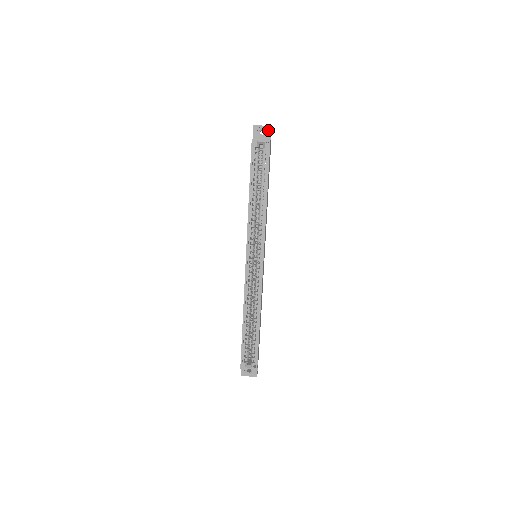
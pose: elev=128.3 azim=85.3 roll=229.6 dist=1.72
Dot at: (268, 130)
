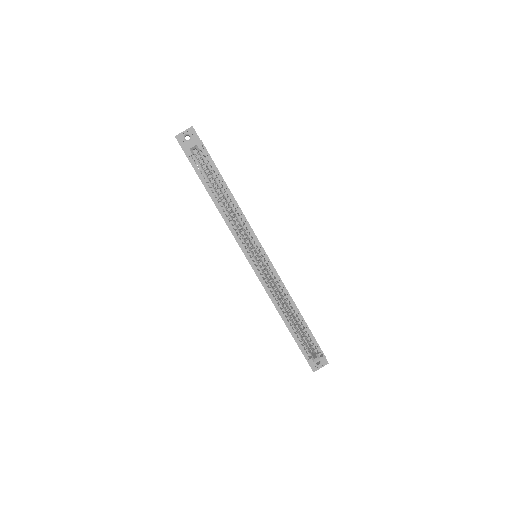
Dot at: (192, 132)
